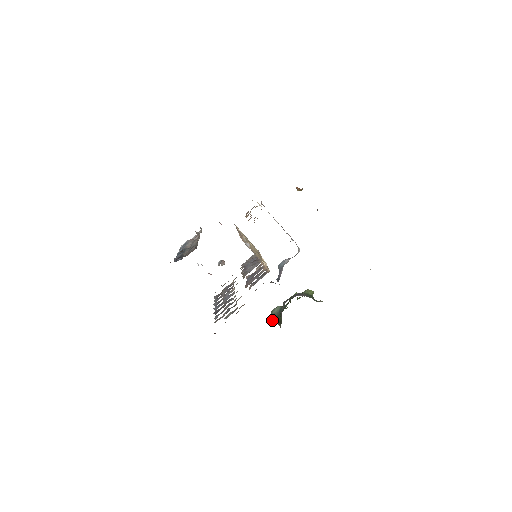
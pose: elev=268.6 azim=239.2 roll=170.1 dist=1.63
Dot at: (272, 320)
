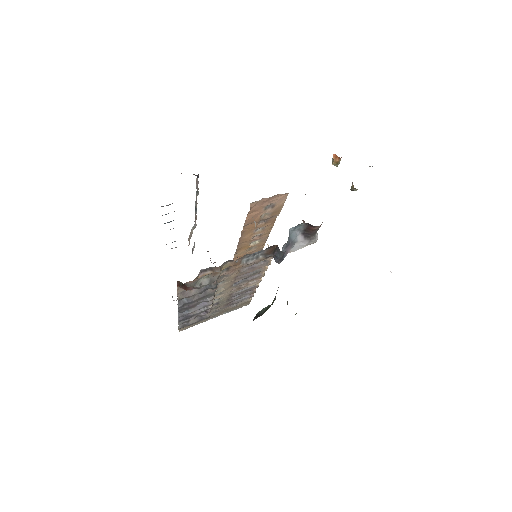
Dot at: (257, 317)
